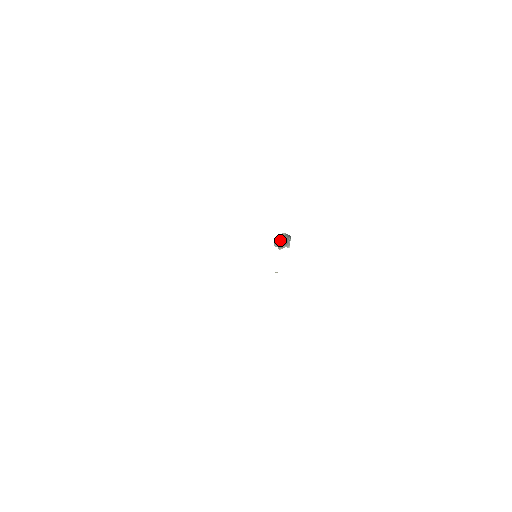
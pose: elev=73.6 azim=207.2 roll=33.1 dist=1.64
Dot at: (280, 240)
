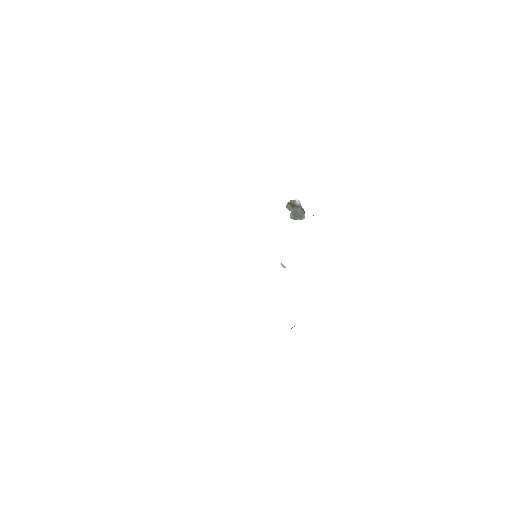
Dot at: (293, 208)
